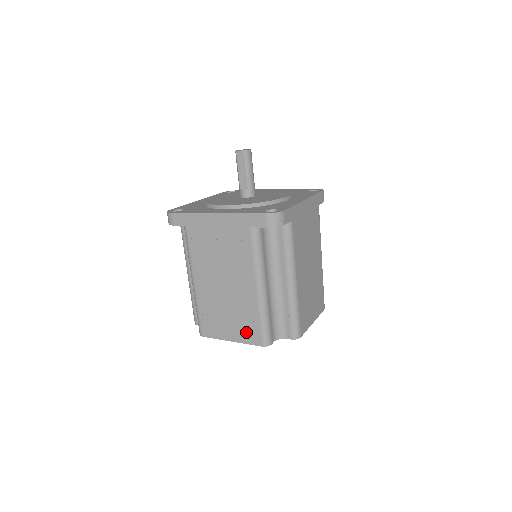
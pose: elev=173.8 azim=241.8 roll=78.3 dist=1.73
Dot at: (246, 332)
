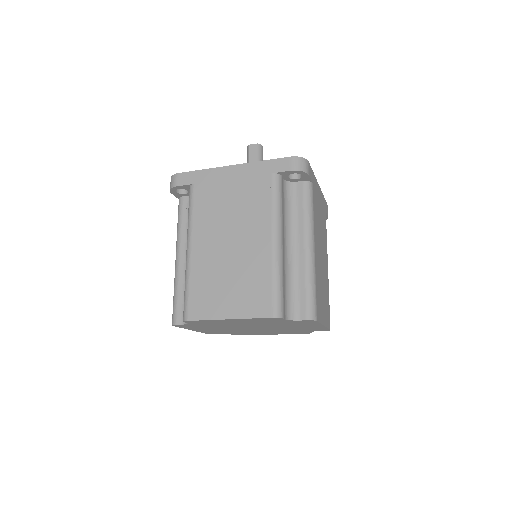
Dot at: (252, 301)
